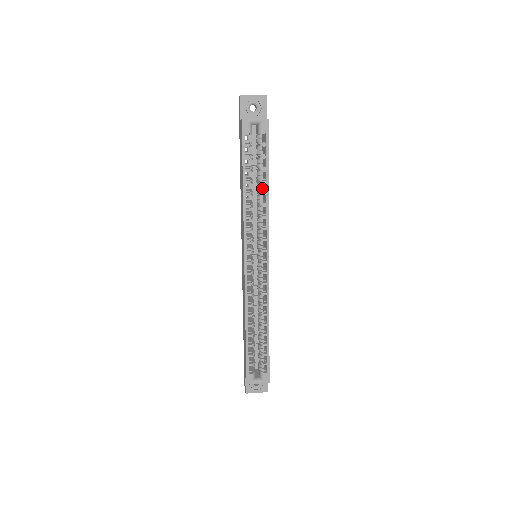
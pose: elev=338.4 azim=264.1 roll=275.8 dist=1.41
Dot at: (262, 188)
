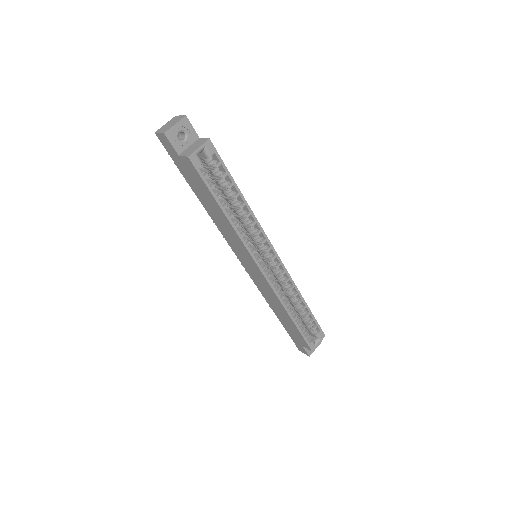
Dot at: (238, 202)
